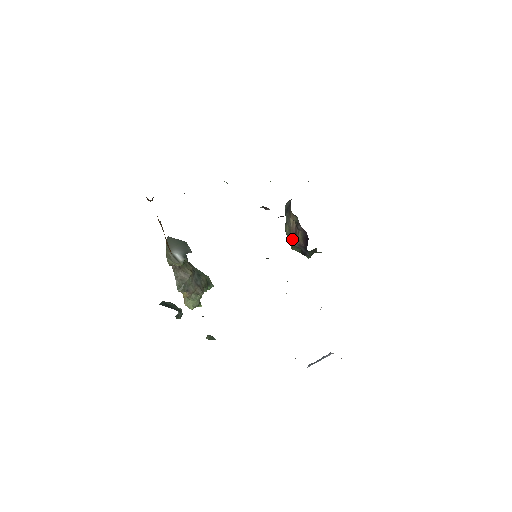
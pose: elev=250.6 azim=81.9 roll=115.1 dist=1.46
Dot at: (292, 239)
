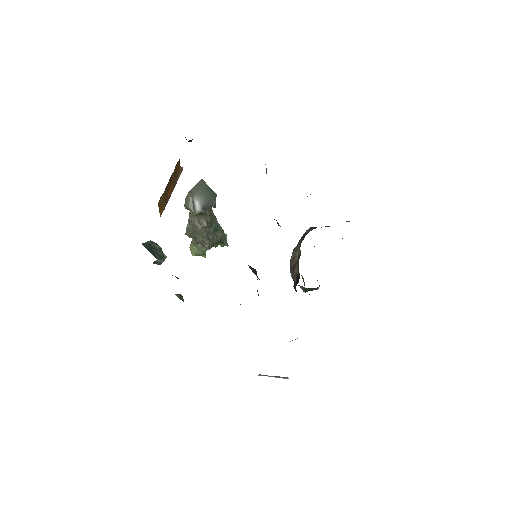
Dot at: (291, 267)
